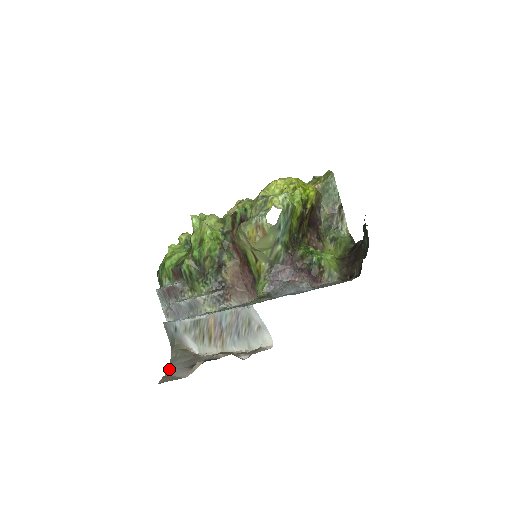
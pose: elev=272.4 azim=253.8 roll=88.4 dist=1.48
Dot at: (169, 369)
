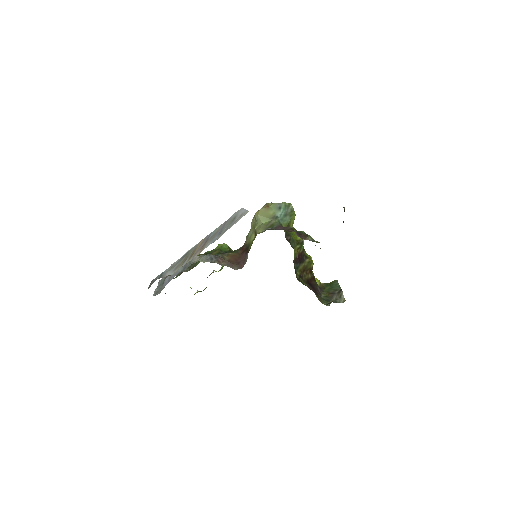
Dot at: occluded
